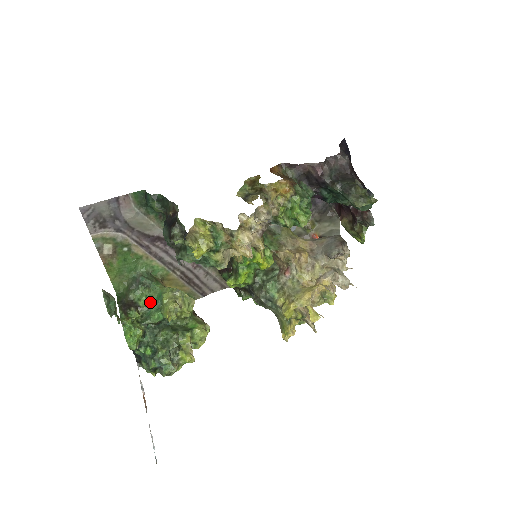
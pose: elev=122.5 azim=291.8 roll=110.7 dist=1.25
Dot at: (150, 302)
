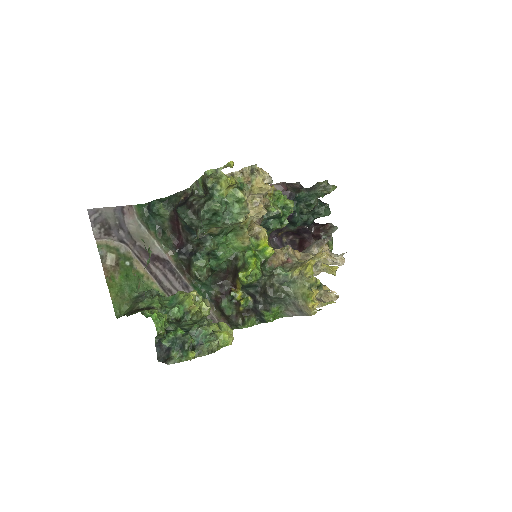
Dot at: (163, 306)
